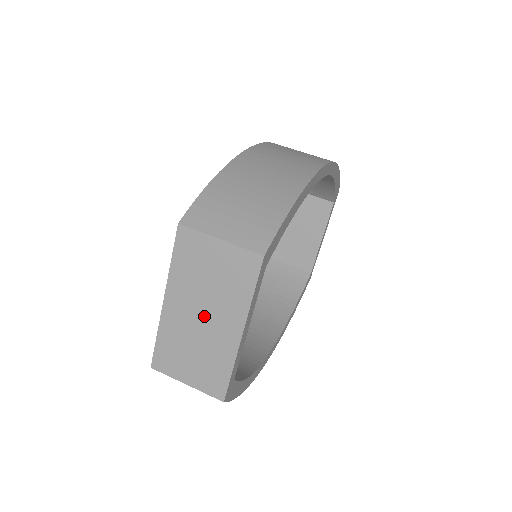
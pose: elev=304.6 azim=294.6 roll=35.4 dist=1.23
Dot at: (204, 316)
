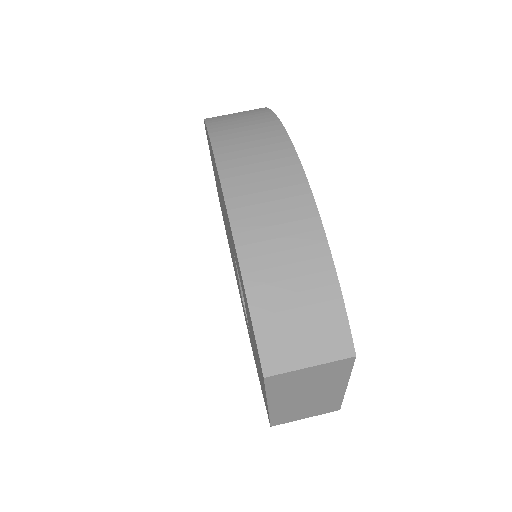
Dot at: (309, 395)
